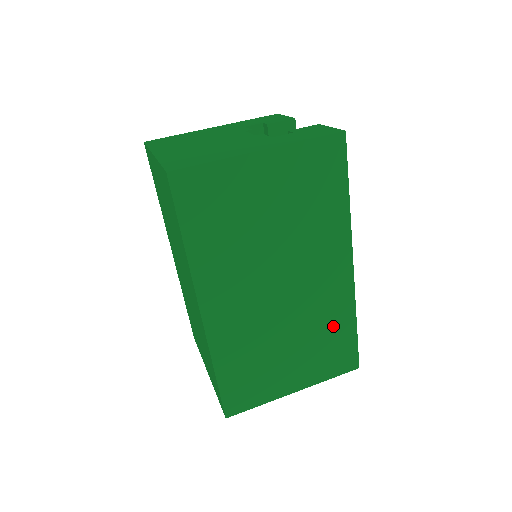
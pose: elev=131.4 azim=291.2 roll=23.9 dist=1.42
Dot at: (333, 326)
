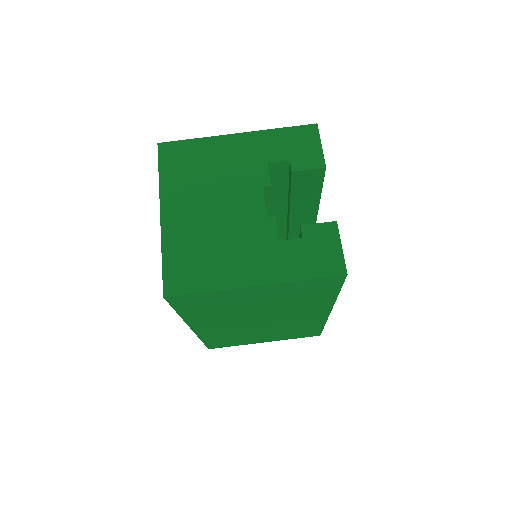
Dot at: (303, 327)
